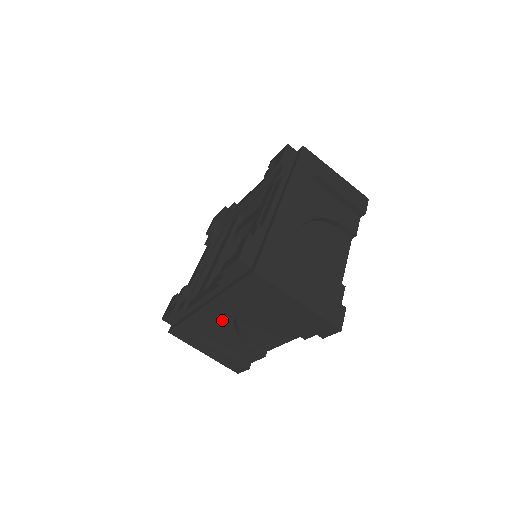
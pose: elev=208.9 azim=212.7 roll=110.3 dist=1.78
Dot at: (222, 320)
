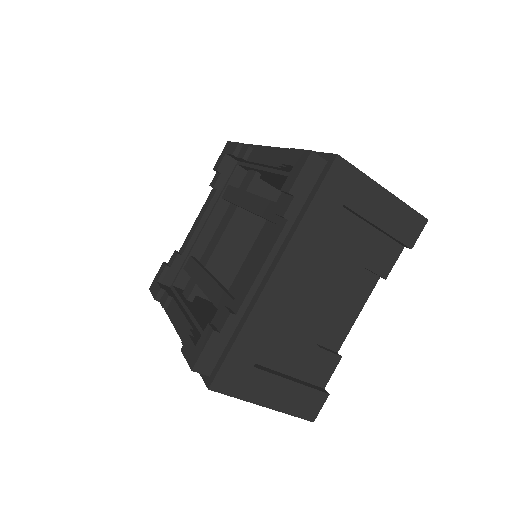
Dot at: (286, 308)
